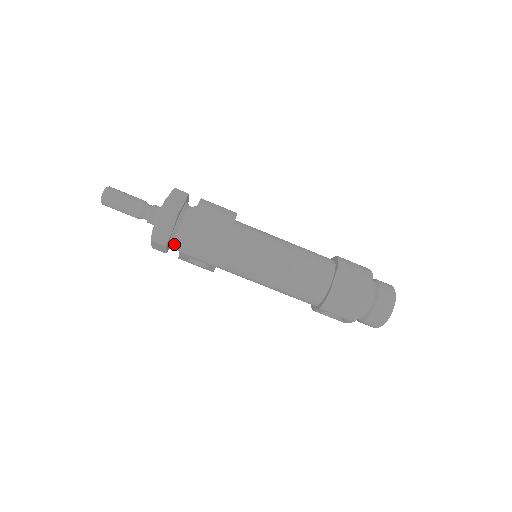
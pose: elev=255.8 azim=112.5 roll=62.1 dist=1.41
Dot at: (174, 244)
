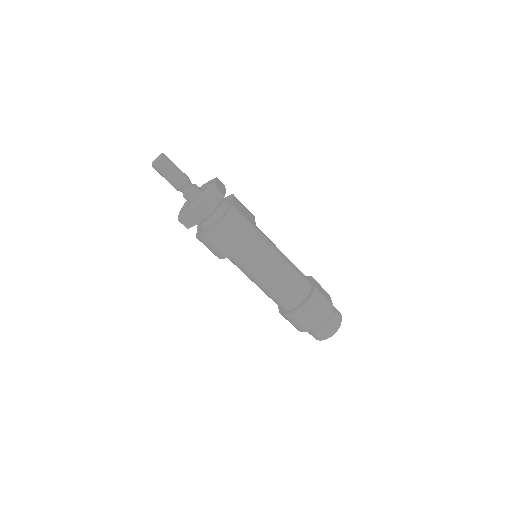
Dot at: occluded
